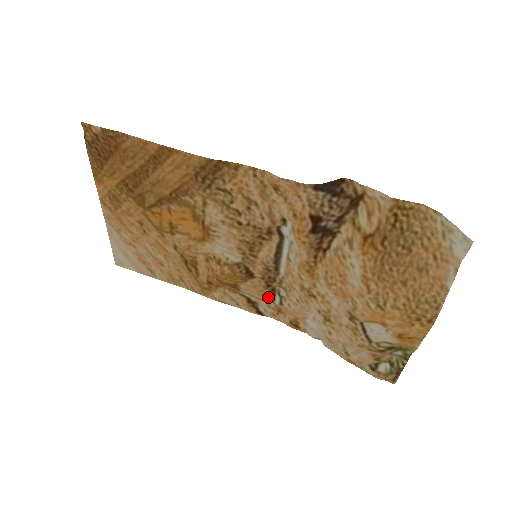
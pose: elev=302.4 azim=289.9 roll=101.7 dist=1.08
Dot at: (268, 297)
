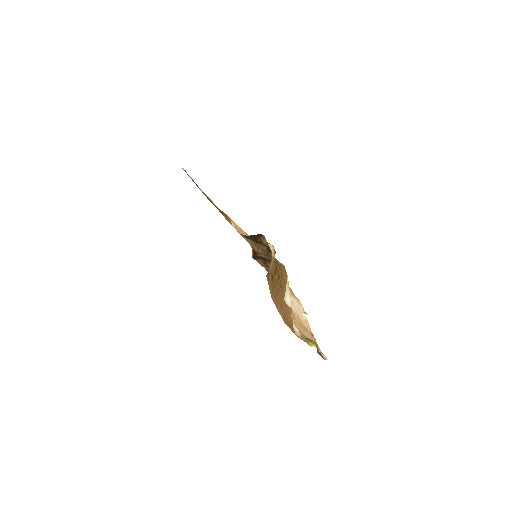
Dot at: occluded
